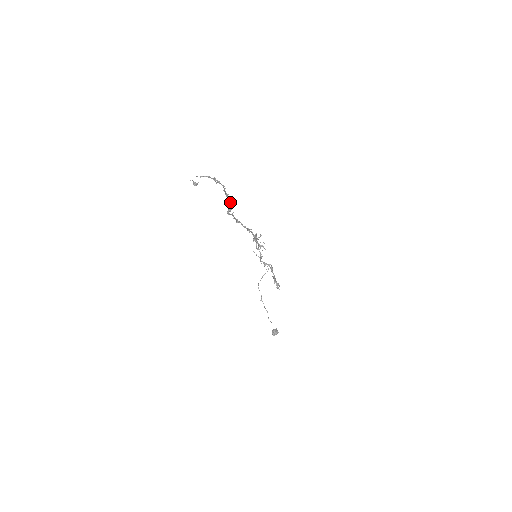
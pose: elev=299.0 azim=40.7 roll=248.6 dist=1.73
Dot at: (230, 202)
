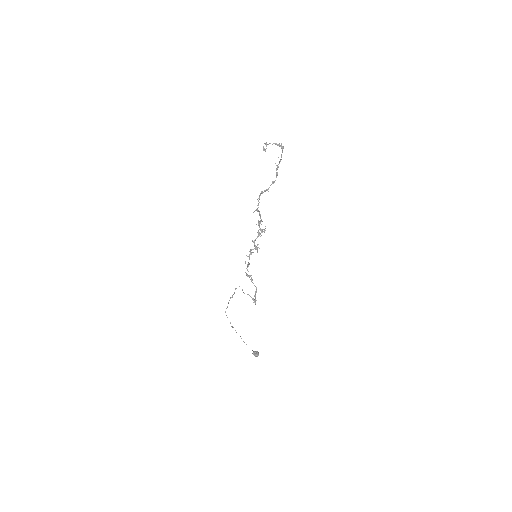
Dot at: (276, 176)
